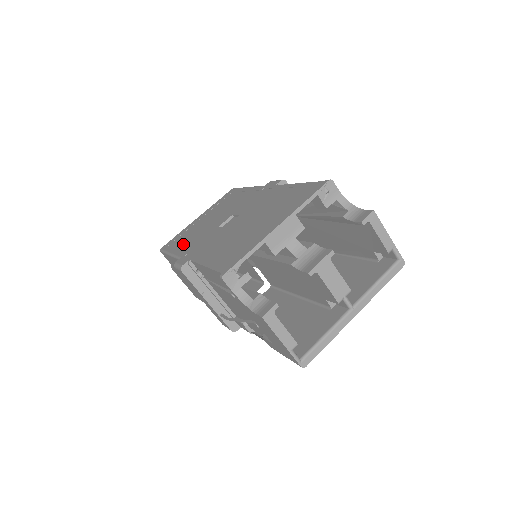
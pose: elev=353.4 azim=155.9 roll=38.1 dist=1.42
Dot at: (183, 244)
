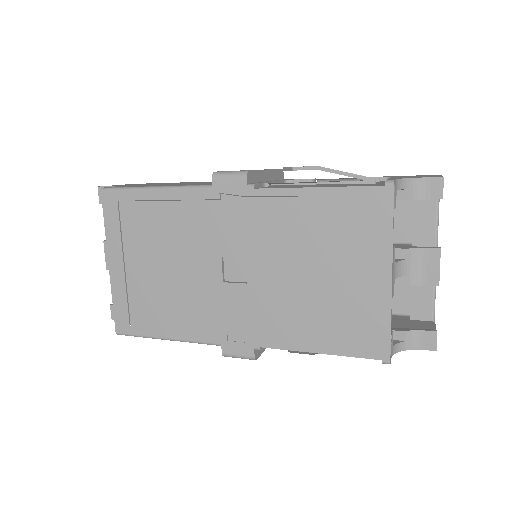
Dot at: (177, 321)
